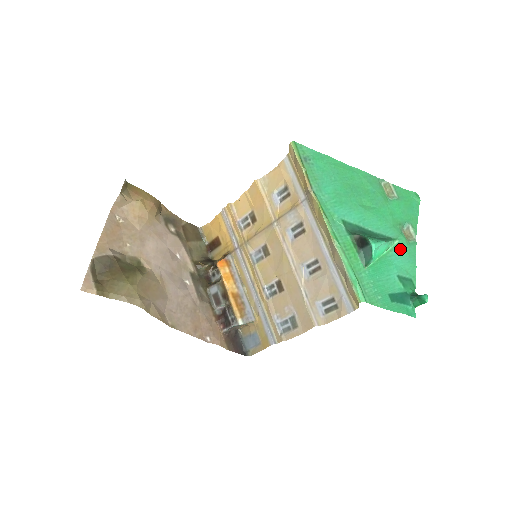
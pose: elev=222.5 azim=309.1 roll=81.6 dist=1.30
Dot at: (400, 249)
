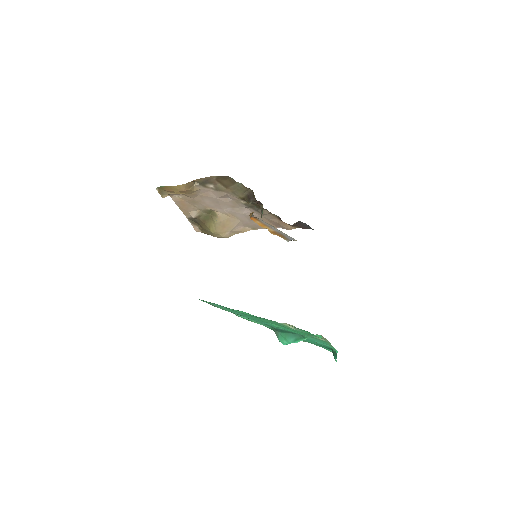
Dot at: (316, 340)
